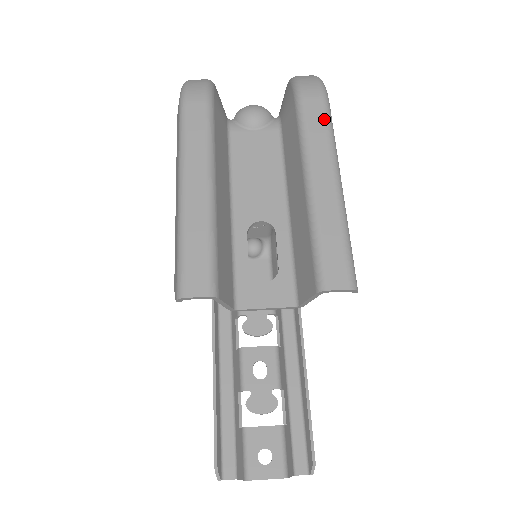
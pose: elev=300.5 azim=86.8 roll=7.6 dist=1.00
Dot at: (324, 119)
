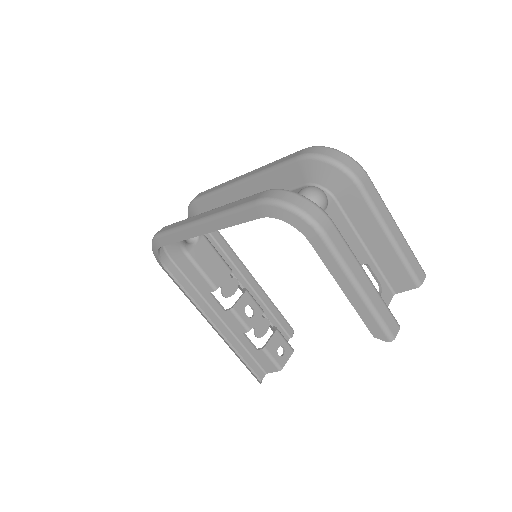
Dot at: (376, 191)
